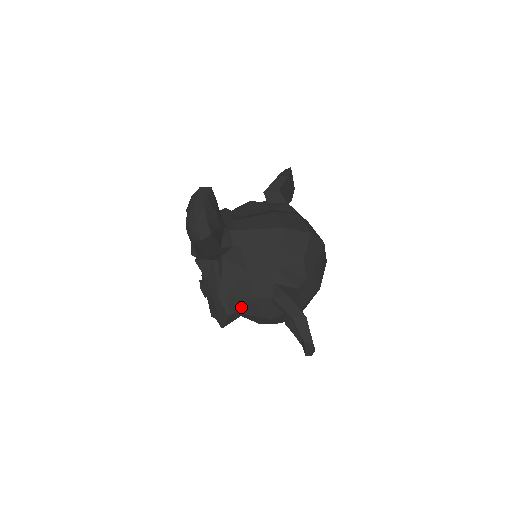
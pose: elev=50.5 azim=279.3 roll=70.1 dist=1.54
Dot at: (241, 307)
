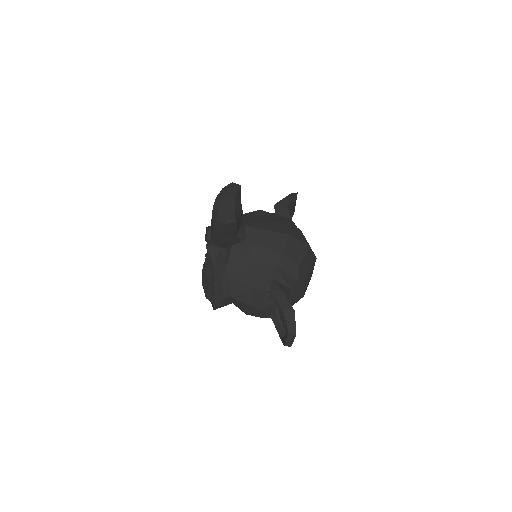
Dot at: (238, 293)
